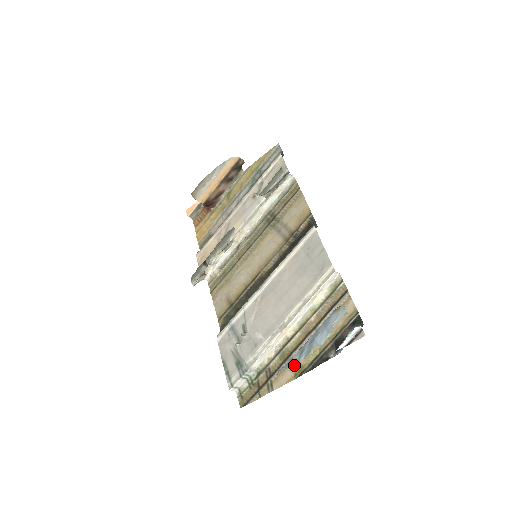
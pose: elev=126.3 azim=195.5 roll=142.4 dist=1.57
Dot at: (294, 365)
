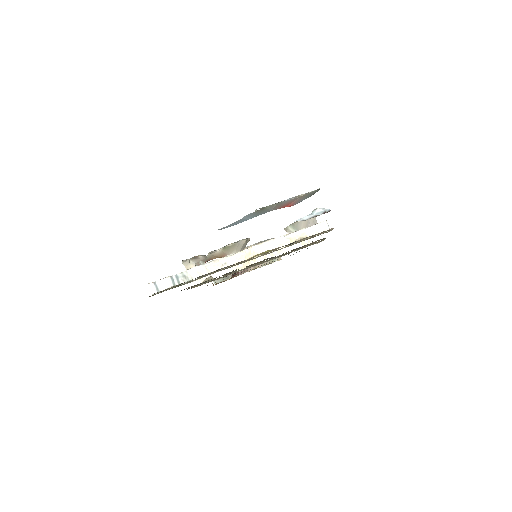
Dot at: (237, 263)
